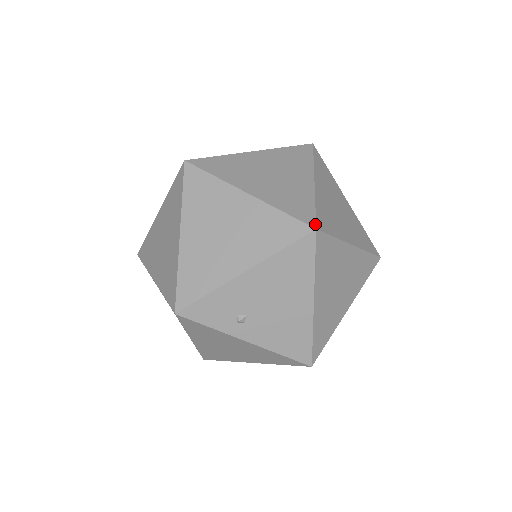
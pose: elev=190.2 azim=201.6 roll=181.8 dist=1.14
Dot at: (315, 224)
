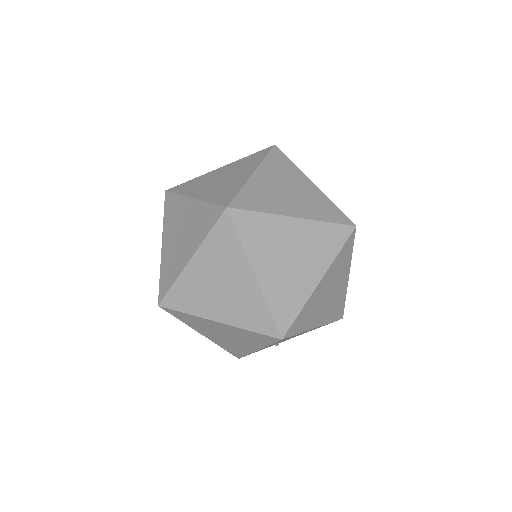
Dot at: (279, 335)
